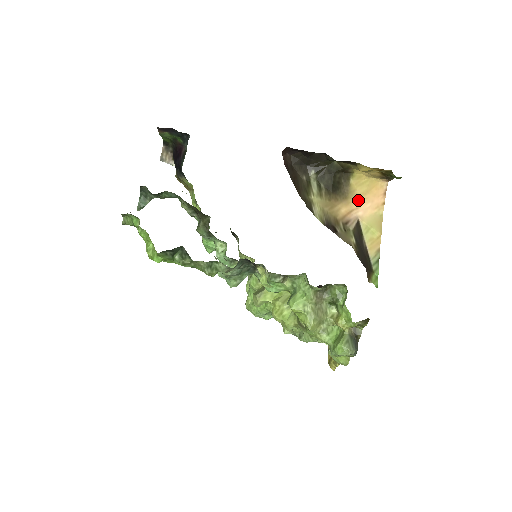
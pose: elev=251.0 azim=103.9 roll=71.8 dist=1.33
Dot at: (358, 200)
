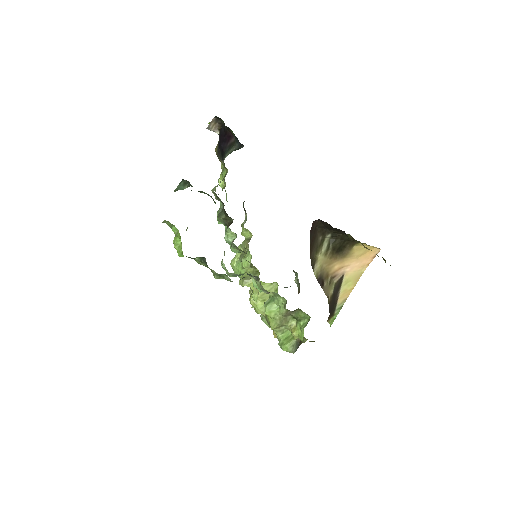
Dot at: (352, 260)
